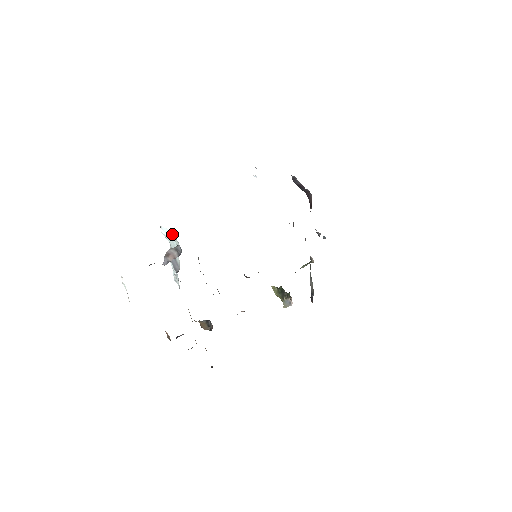
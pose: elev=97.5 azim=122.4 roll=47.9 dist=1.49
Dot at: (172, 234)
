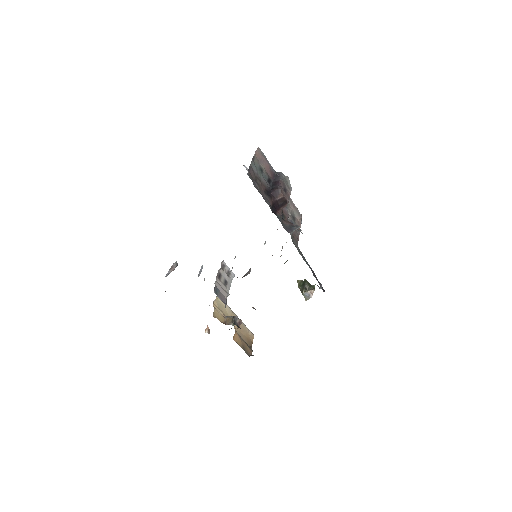
Dot at: occluded
